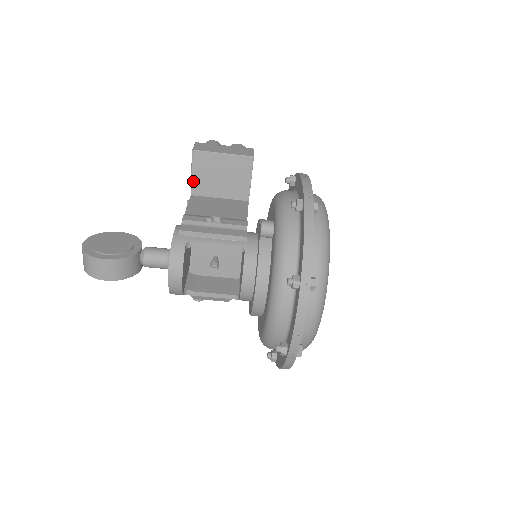
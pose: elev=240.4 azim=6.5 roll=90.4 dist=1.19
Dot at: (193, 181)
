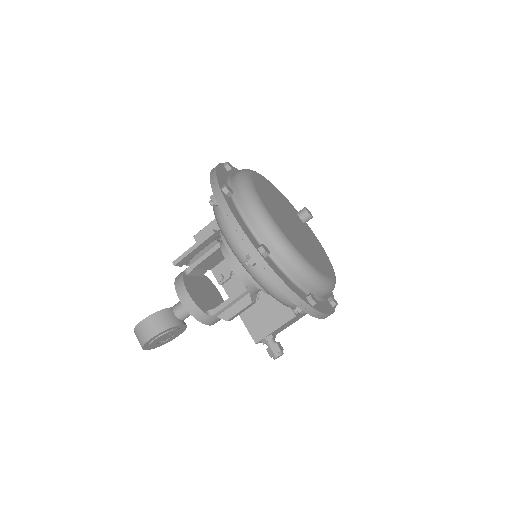
Dot at: occluded
